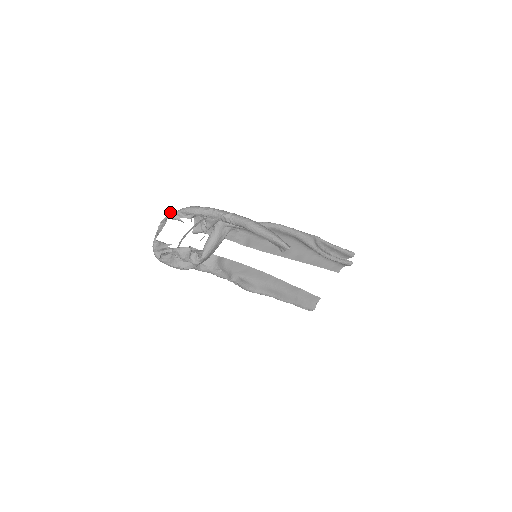
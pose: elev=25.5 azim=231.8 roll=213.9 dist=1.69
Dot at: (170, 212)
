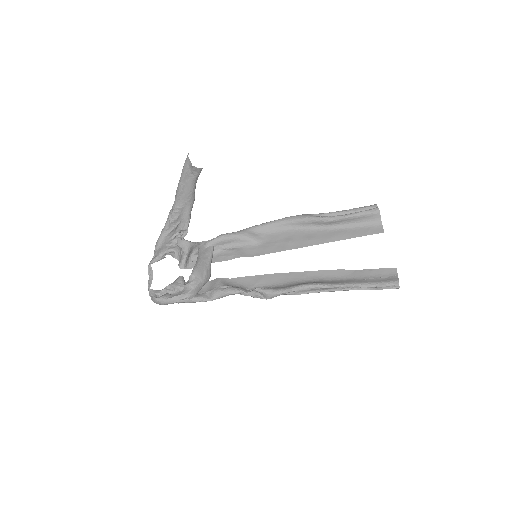
Dot at: occluded
